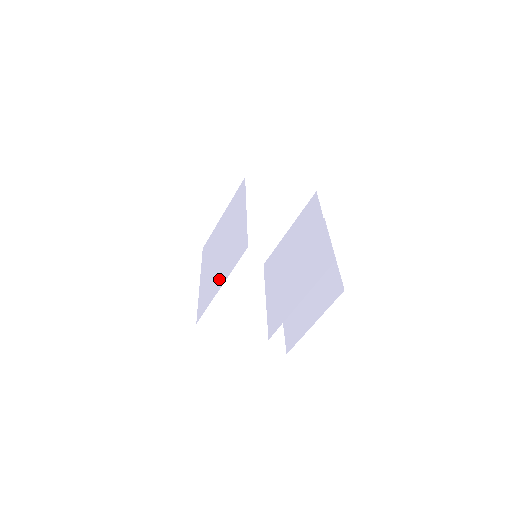
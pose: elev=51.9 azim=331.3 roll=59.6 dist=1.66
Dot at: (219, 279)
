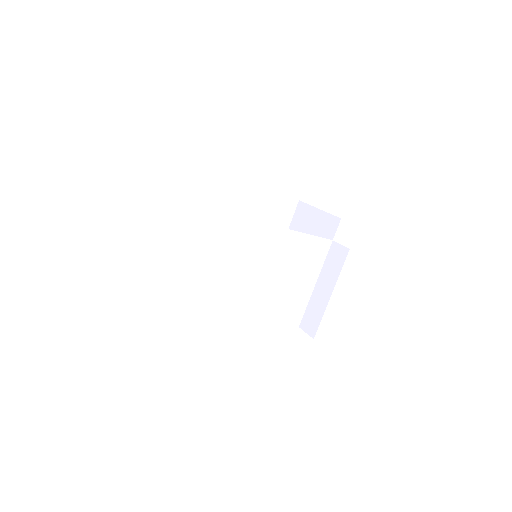
Dot at: (203, 246)
